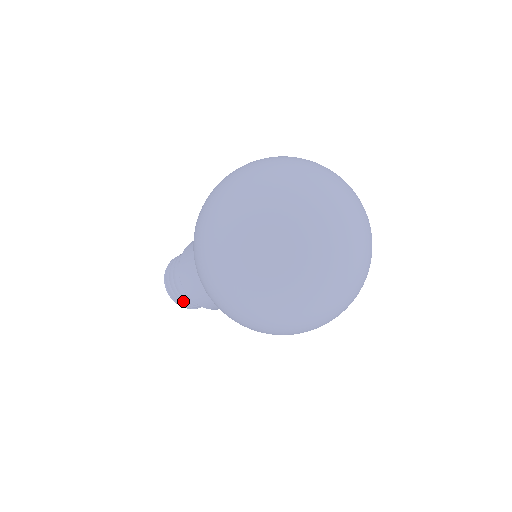
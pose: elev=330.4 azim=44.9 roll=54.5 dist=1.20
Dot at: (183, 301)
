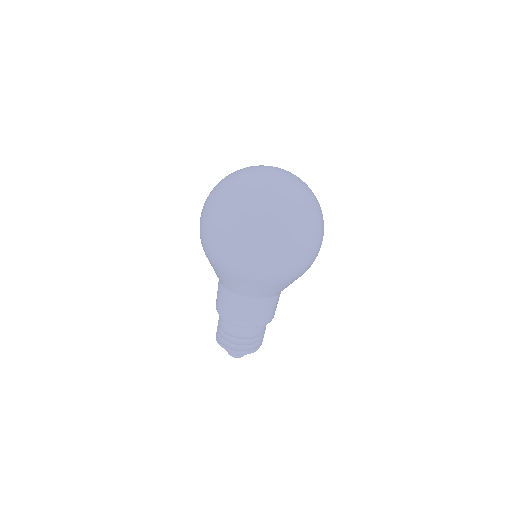
Dot at: (226, 340)
